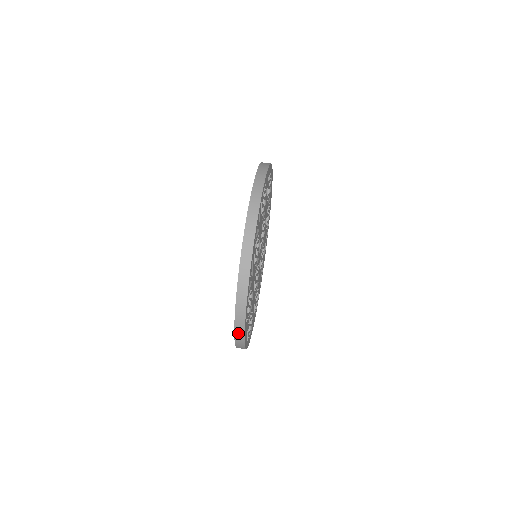
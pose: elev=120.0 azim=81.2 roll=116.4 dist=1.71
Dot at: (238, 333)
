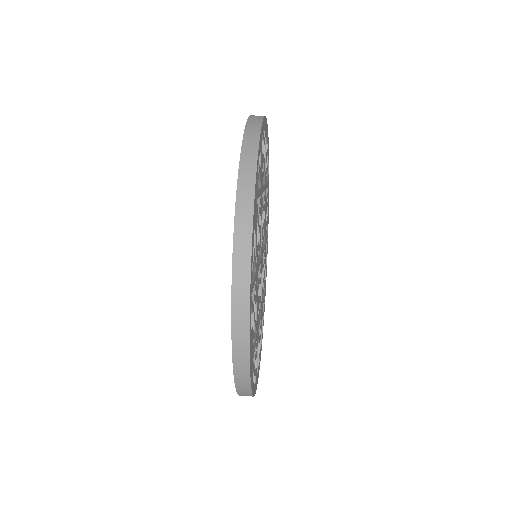
Dot at: (245, 174)
